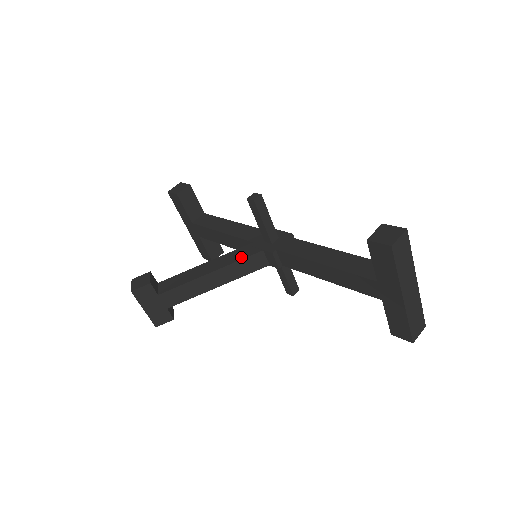
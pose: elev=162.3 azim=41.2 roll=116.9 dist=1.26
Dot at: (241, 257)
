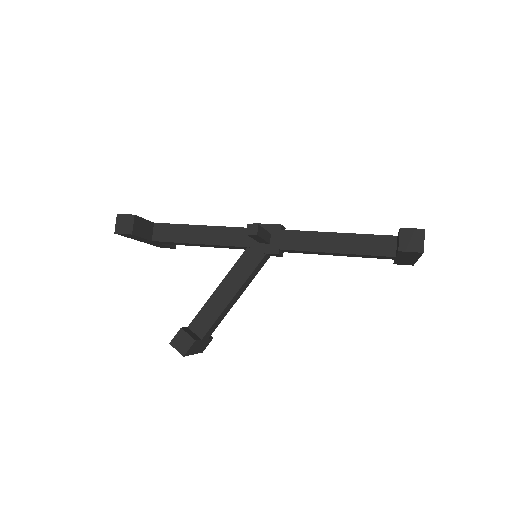
Dot at: (250, 269)
